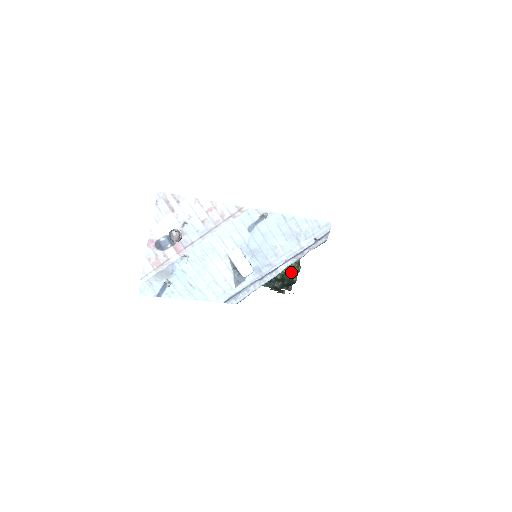
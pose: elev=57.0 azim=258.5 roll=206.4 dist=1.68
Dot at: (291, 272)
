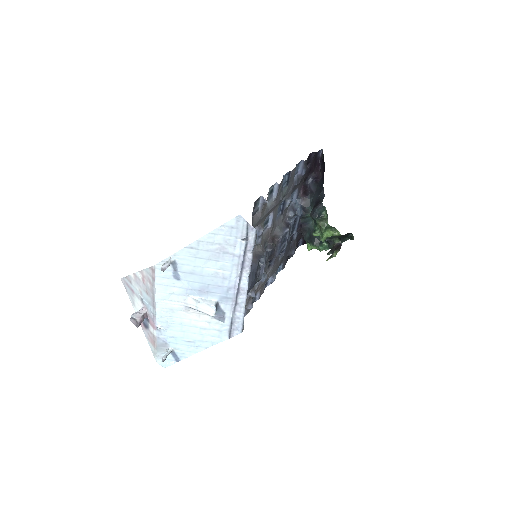
Dot at: (322, 233)
